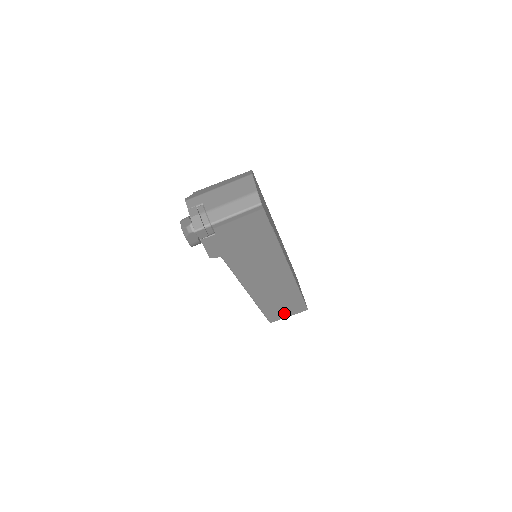
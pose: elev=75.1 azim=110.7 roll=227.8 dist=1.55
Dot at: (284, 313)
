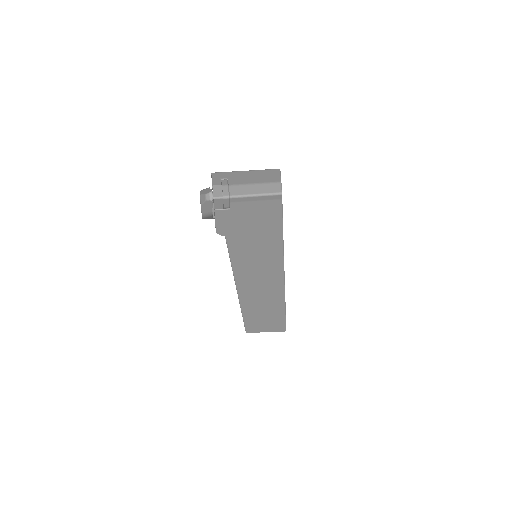
Dot at: (263, 326)
